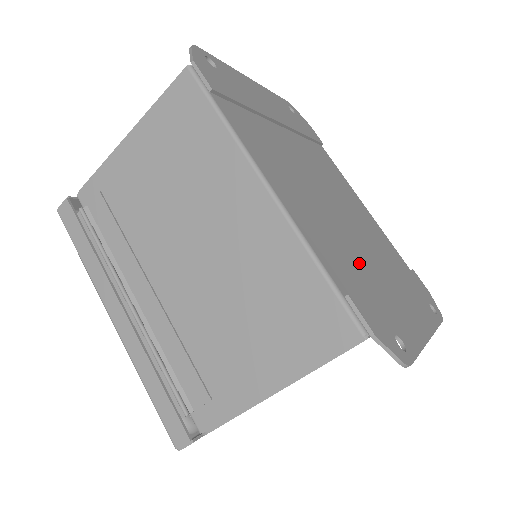
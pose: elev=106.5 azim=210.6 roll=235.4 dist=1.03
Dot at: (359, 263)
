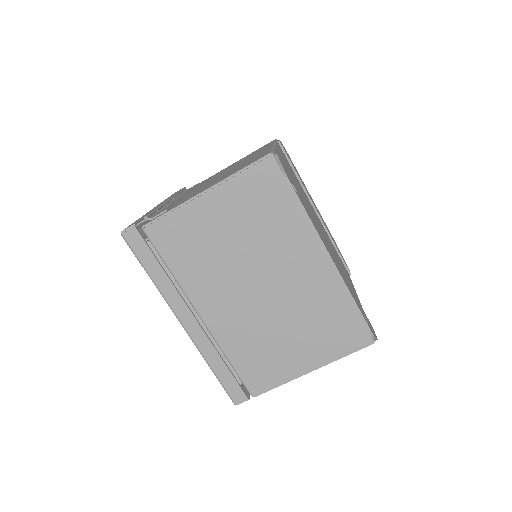
Dot at: occluded
